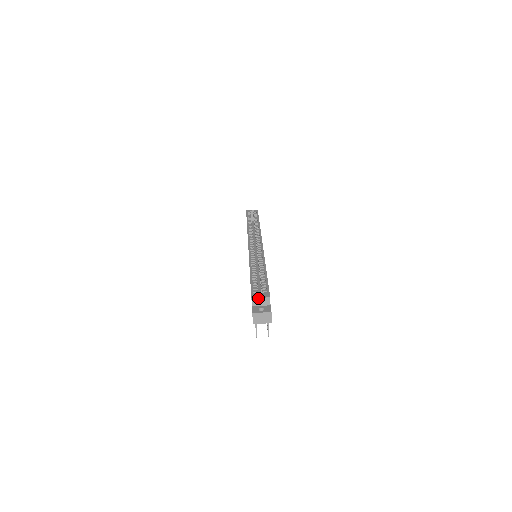
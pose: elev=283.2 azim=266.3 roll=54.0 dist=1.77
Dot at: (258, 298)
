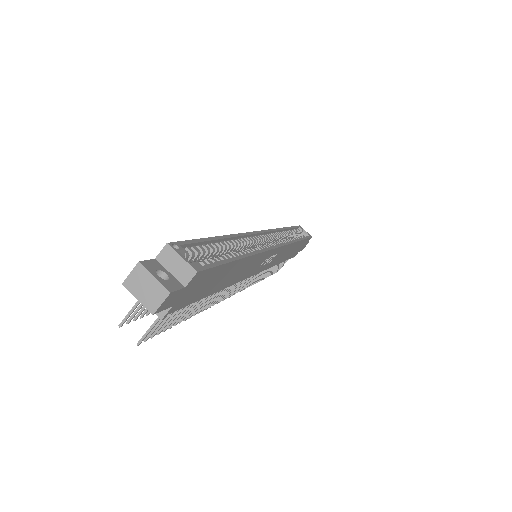
Dot at: (178, 253)
